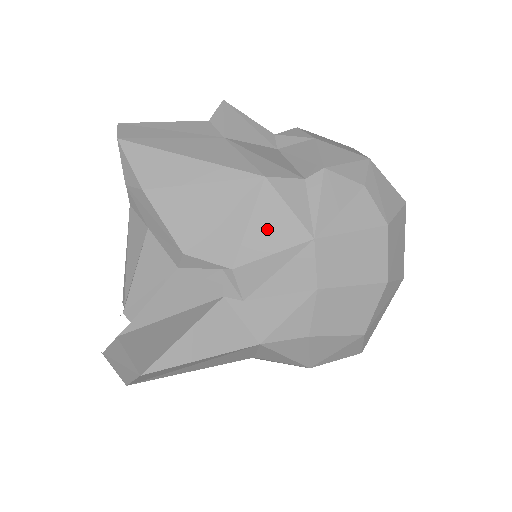
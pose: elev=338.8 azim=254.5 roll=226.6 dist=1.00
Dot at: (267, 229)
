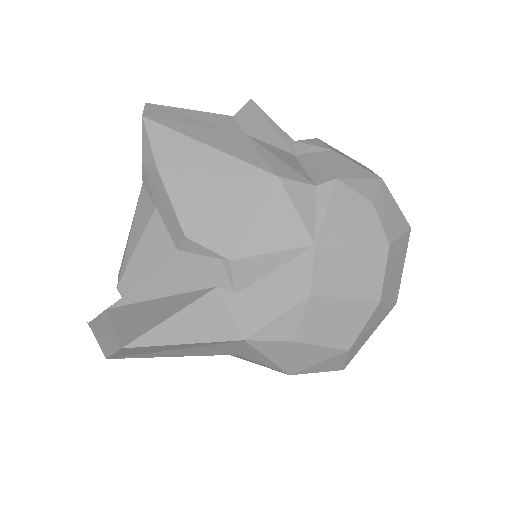
Dot at: (271, 227)
